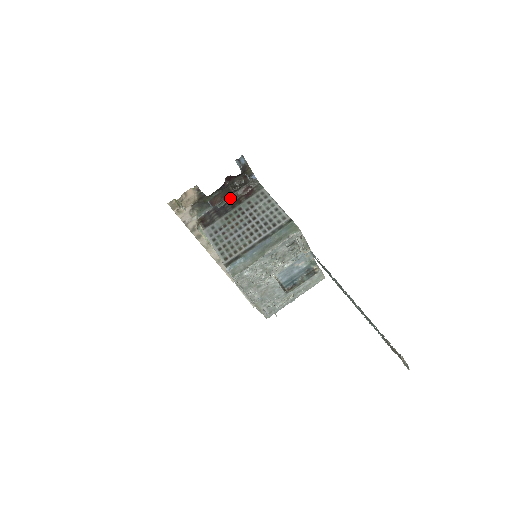
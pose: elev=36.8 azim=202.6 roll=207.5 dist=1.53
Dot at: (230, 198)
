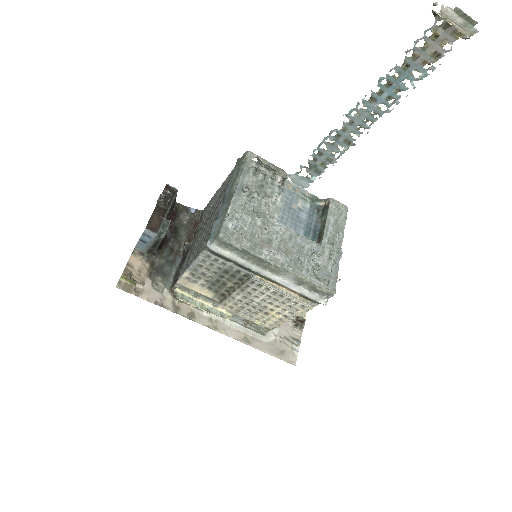
Dot at: (185, 243)
